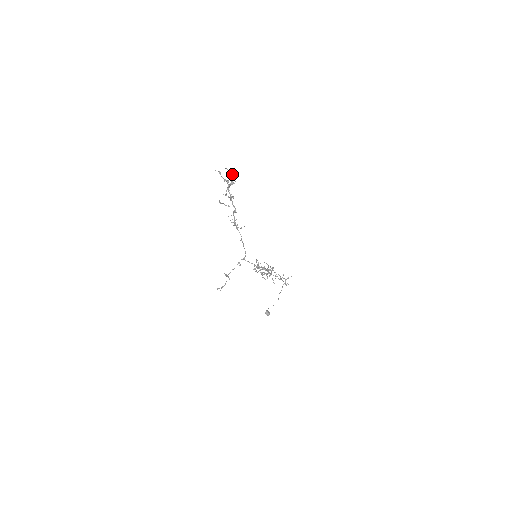
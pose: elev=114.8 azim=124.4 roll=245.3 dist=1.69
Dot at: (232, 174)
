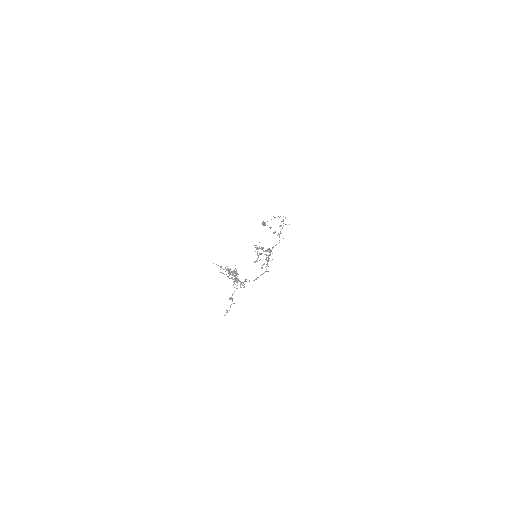
Dot at: (234, 272)
